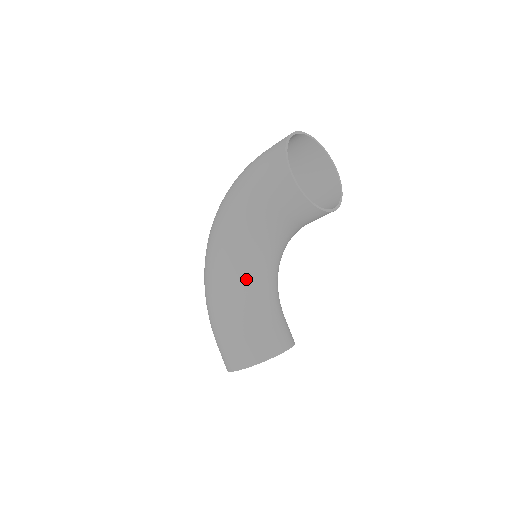
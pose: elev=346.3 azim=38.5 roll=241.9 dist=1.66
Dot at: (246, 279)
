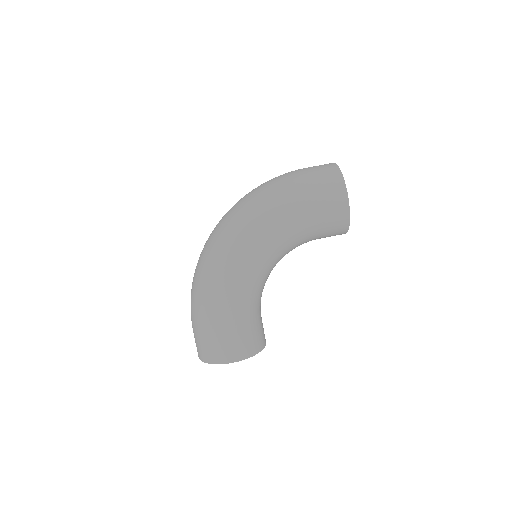
Dot at: (261, 278)
